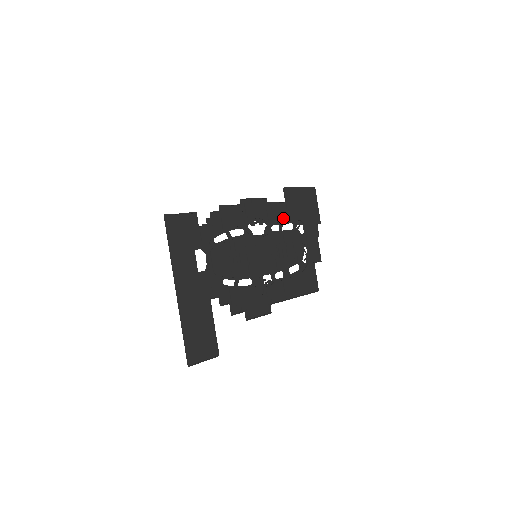
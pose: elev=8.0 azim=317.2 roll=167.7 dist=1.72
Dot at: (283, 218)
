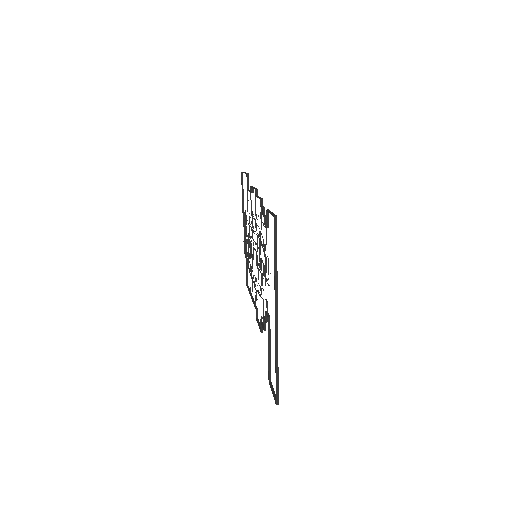
Dot at: occluded
